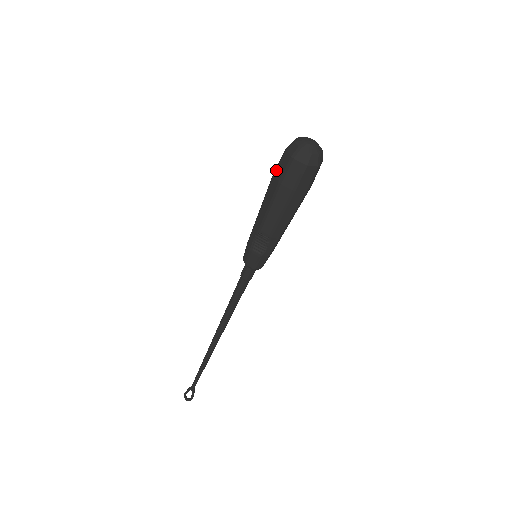
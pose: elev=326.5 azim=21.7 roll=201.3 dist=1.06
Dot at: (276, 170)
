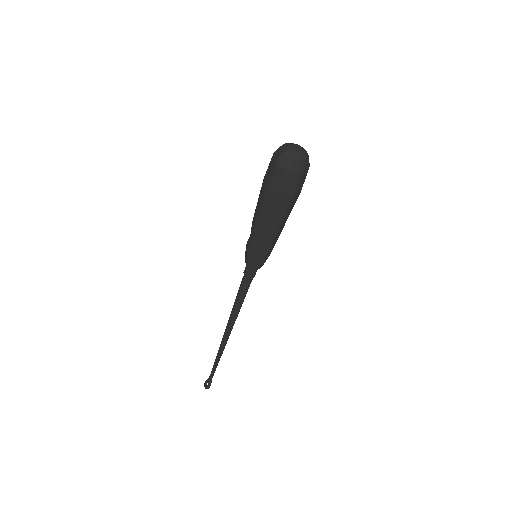
Dot at: occluded
